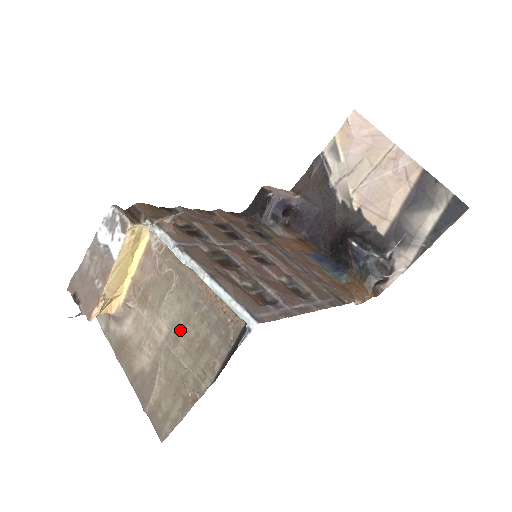
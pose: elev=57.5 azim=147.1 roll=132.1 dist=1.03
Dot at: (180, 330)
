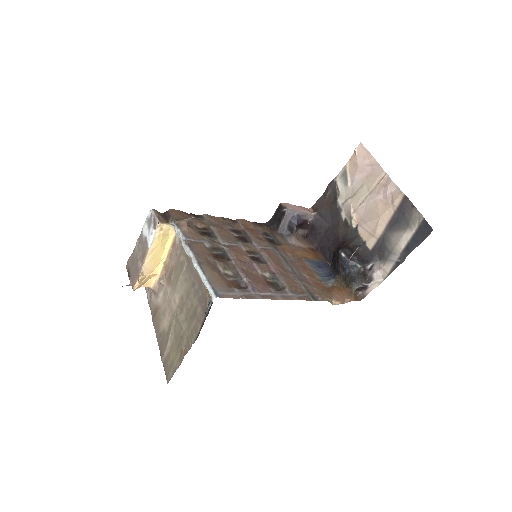
Dot at: (184, 302)
